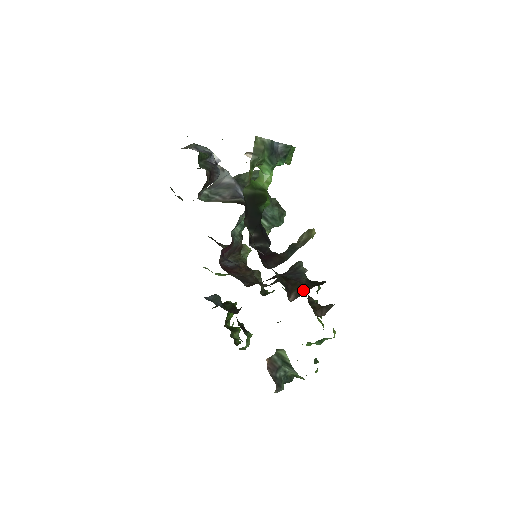
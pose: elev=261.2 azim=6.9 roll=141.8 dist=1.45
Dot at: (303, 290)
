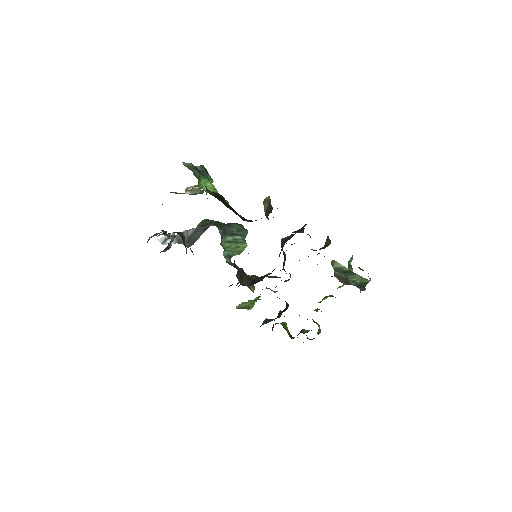
Dot at: (302, 229)
